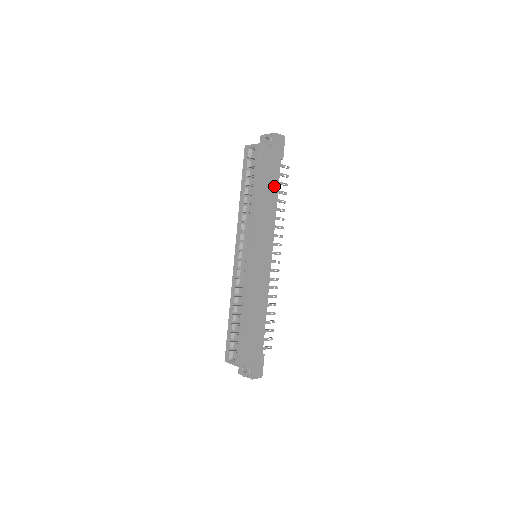
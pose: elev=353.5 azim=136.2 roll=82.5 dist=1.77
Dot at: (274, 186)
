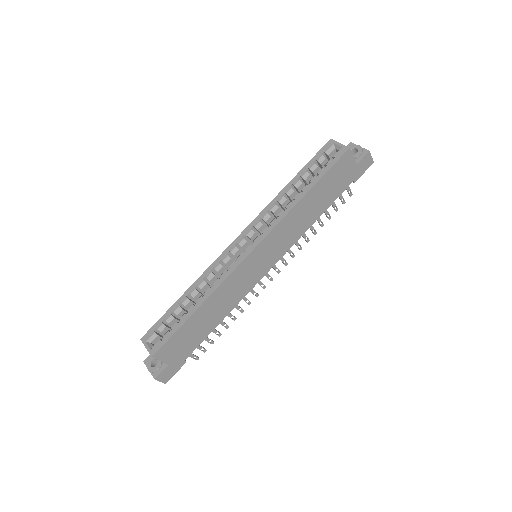
Dot at: (327, 201)
